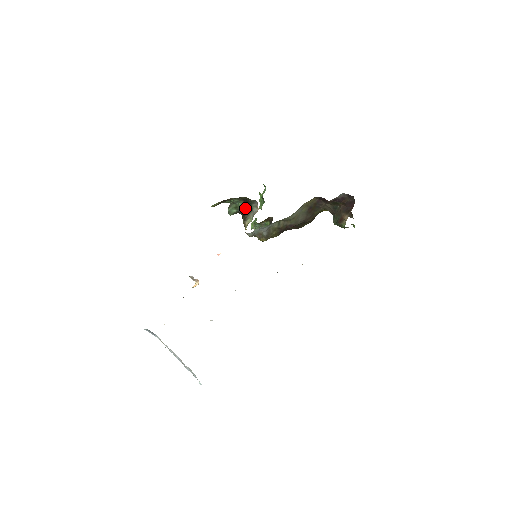
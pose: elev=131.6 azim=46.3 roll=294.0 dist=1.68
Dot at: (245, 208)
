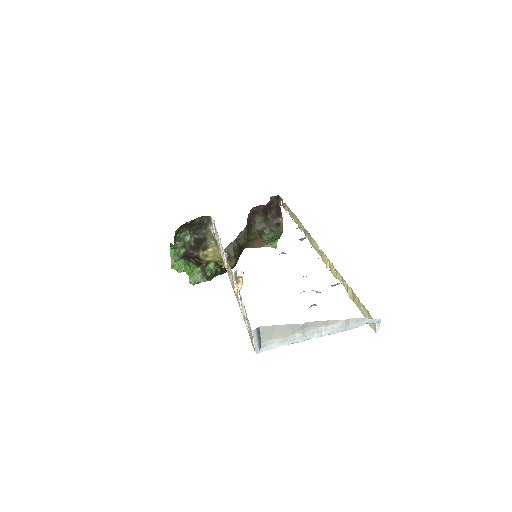
Dot at: (196, 240)
